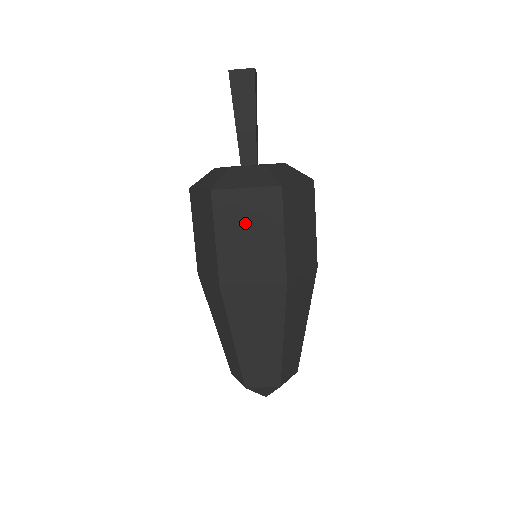
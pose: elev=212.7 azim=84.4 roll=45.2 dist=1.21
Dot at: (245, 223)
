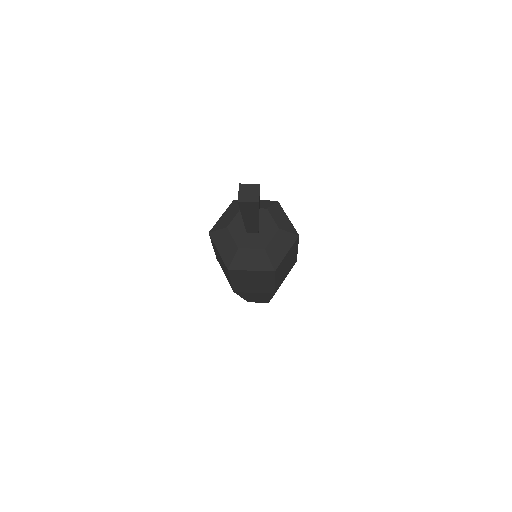
Dot at: (250, 279)
